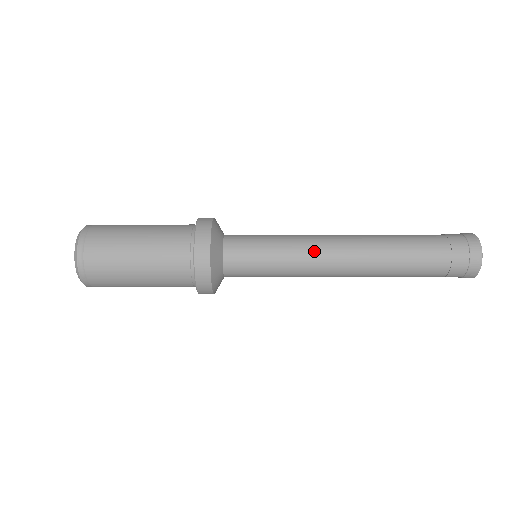
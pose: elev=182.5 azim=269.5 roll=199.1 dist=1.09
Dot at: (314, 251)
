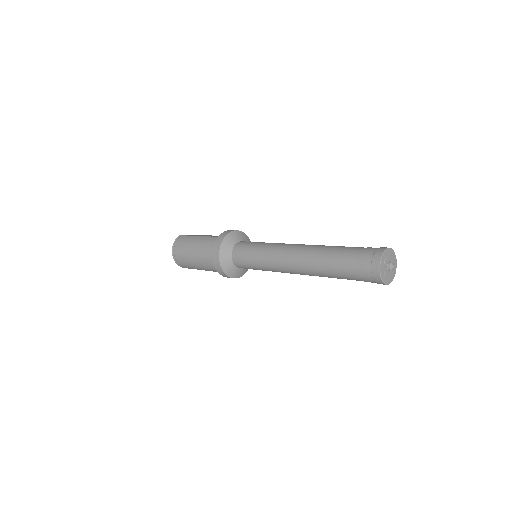
Dot at: (275, 261)
